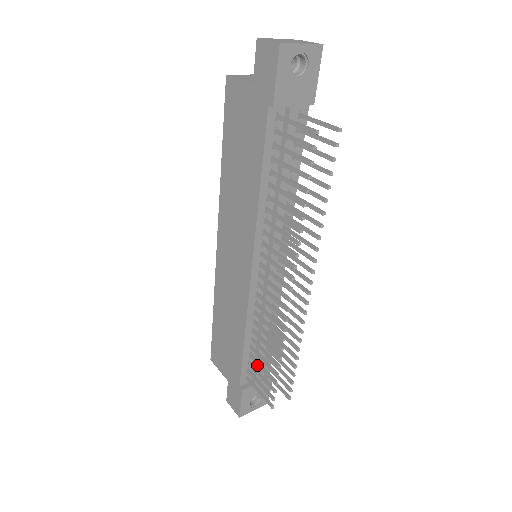
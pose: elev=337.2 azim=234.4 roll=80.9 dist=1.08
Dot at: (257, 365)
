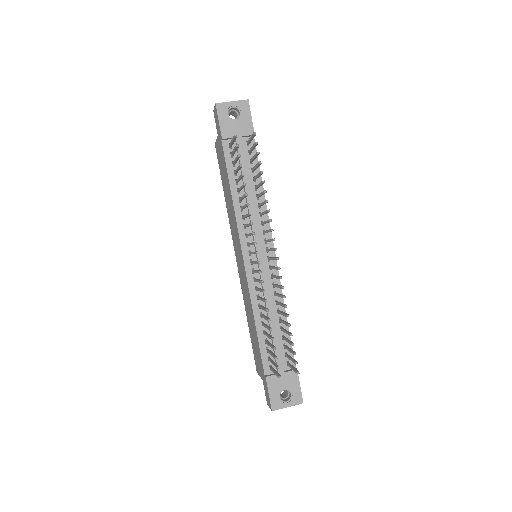
Dot at: (267, 344)
